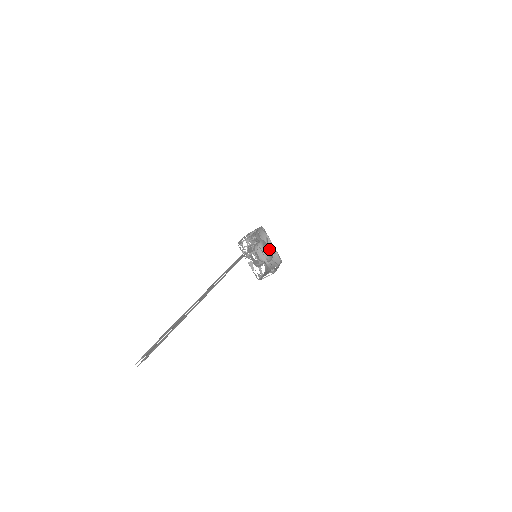
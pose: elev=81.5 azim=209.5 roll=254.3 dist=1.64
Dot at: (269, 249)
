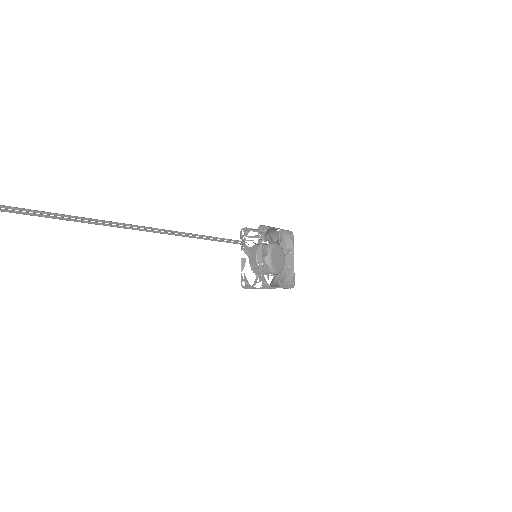
Dot at: (281, 260)
